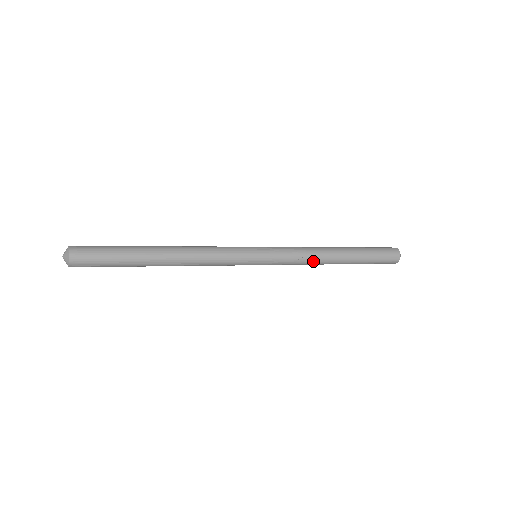
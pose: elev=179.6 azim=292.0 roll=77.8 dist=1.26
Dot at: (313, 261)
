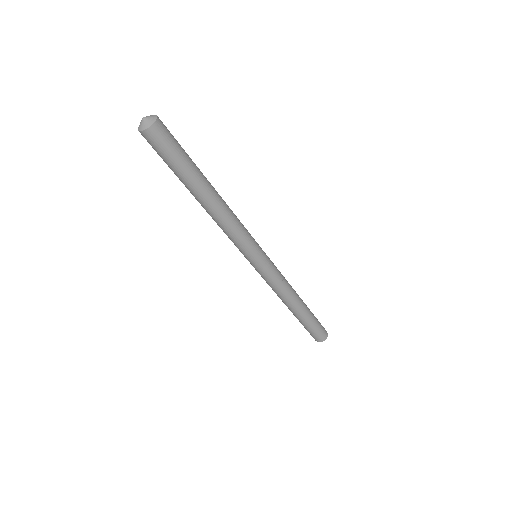
Dot at: (288, 292)
